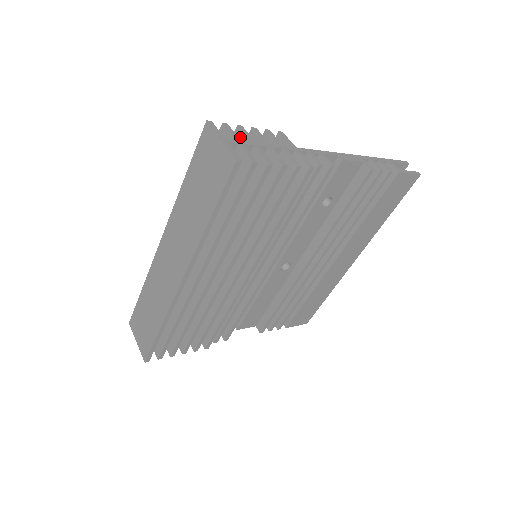
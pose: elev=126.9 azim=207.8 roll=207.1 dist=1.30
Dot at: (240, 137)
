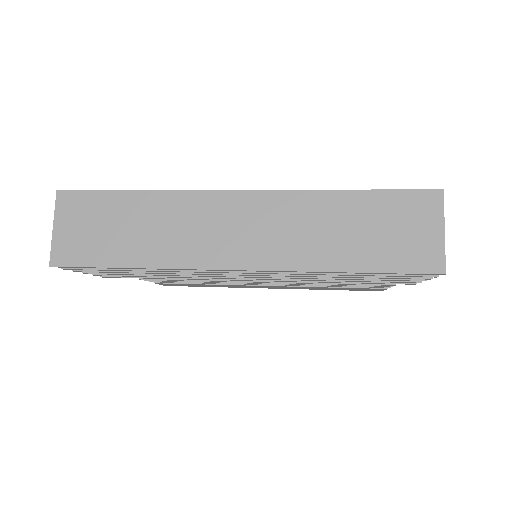
Dot at: occluded
